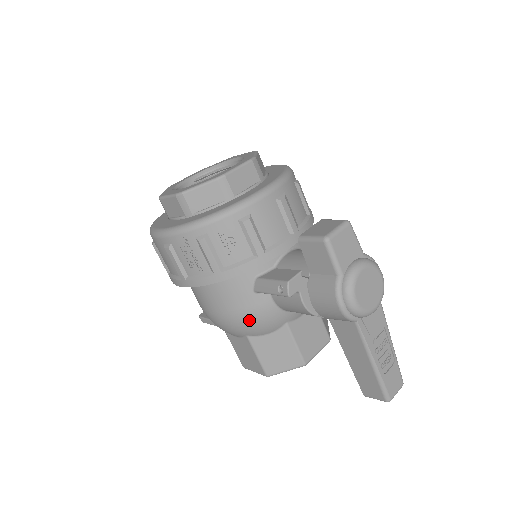
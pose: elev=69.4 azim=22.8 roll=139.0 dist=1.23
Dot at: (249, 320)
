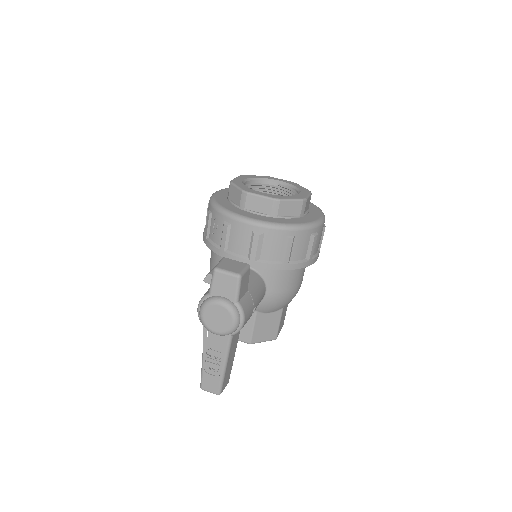
Dot at: occluded
